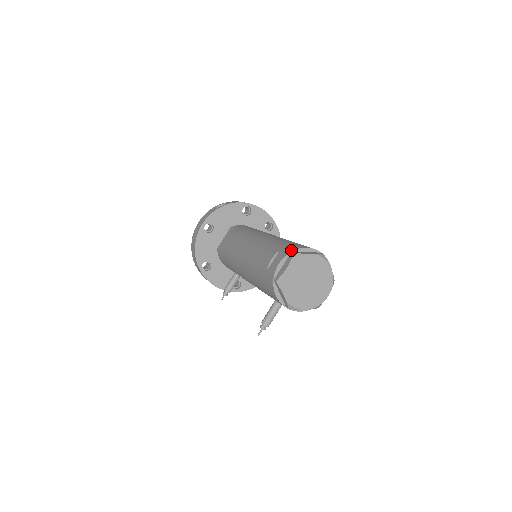
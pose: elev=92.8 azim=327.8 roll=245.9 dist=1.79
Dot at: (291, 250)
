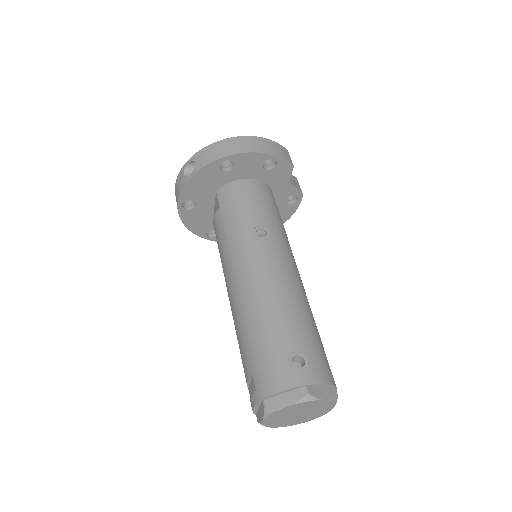
Dot at: (262, 395)
